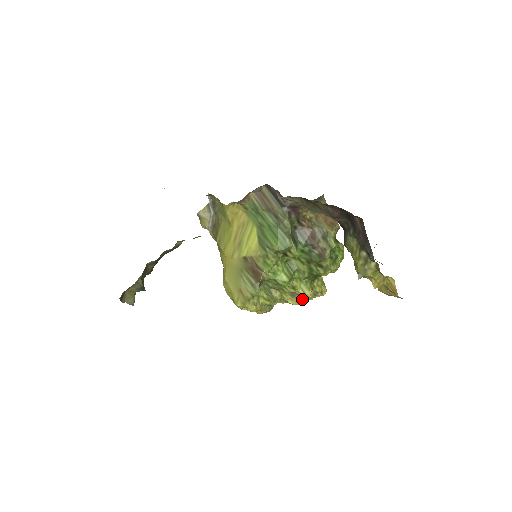
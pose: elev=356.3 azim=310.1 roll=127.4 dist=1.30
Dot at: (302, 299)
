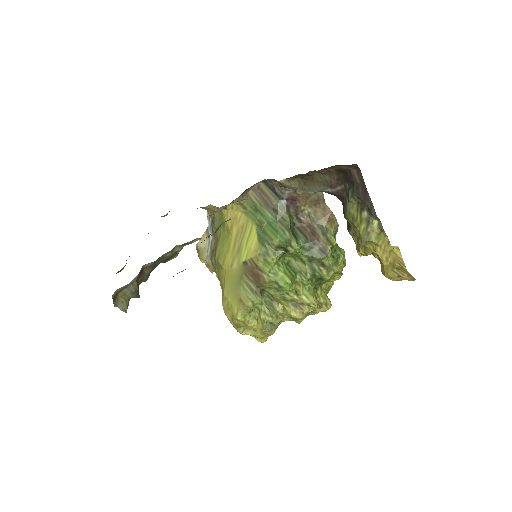
Dot at: (306, 309)
